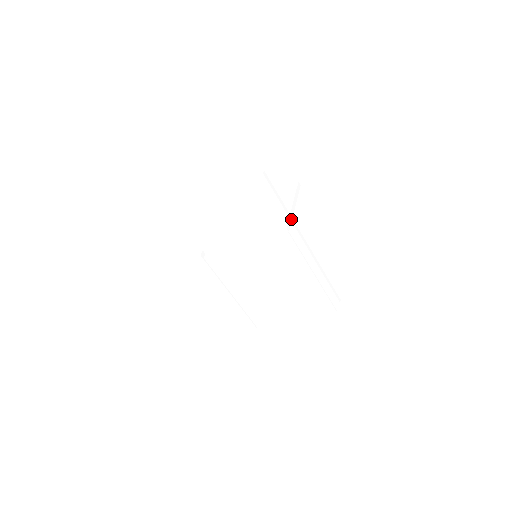
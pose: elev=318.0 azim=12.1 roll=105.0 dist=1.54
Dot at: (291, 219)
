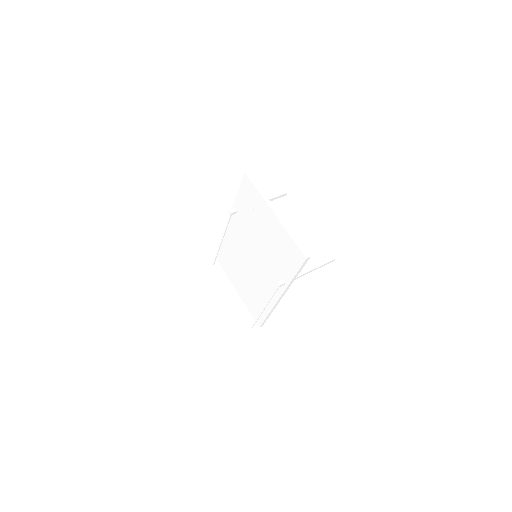
Dot at: (290, 284)
